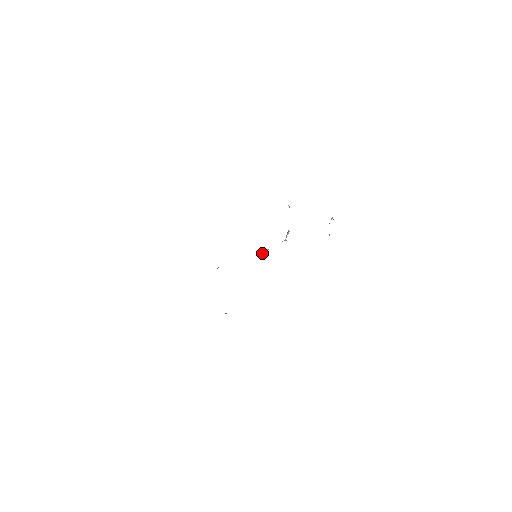
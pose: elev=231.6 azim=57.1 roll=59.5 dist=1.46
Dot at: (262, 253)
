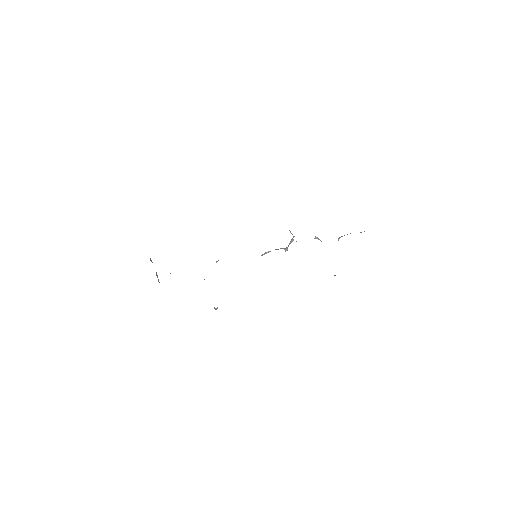
Dot at: (263, 254)
